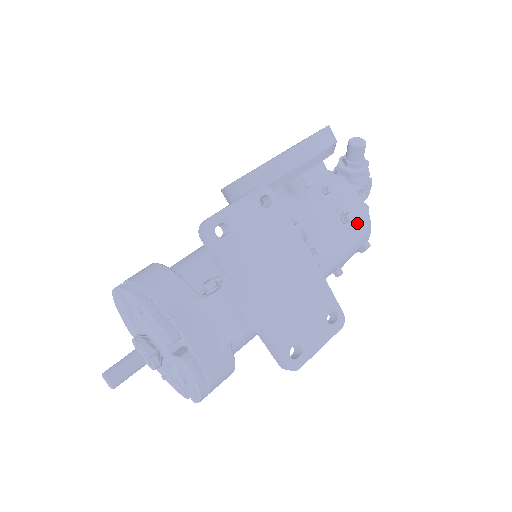
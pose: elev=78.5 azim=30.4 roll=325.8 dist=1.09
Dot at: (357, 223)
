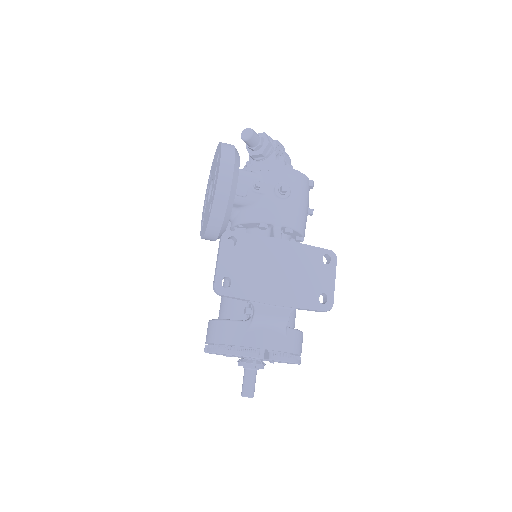
Dot at: (292, 183)
